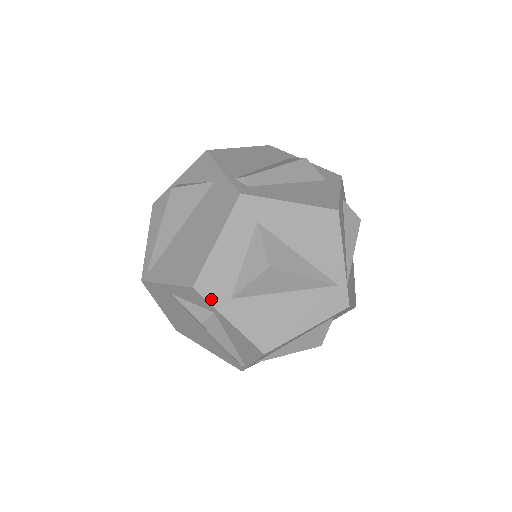
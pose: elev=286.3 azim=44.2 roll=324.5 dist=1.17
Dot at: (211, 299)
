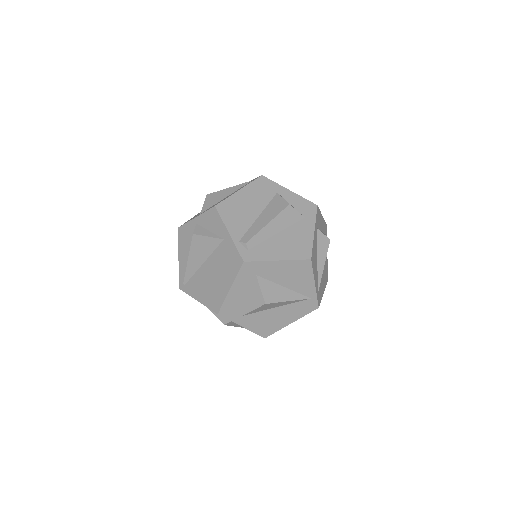
Dot at: (230, 318)
